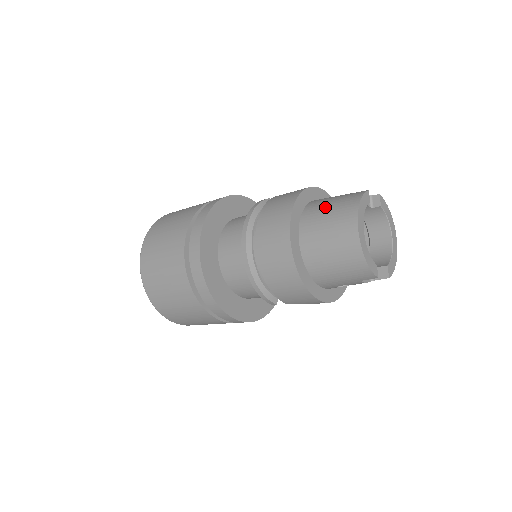
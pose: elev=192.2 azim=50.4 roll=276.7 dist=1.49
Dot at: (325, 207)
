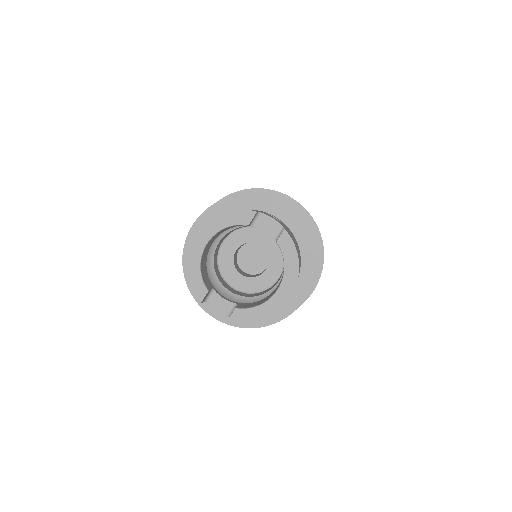
Dot at: occluded
